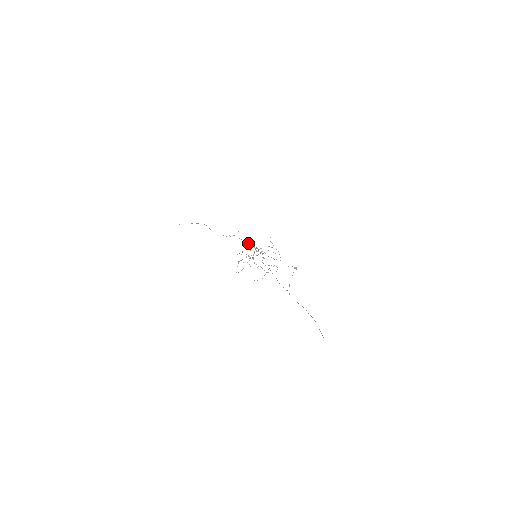
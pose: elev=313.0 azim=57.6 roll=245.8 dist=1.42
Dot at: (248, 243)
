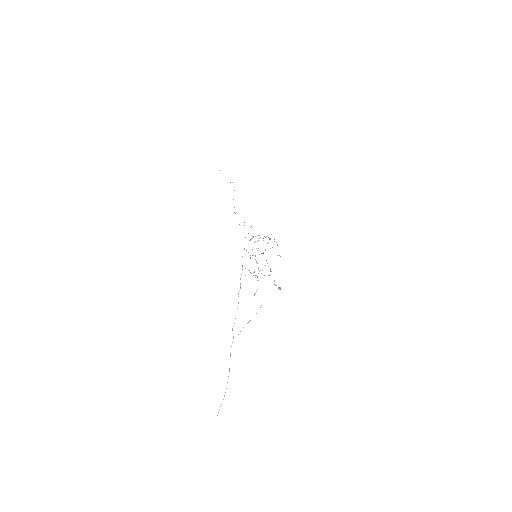
Dot at: occluded
